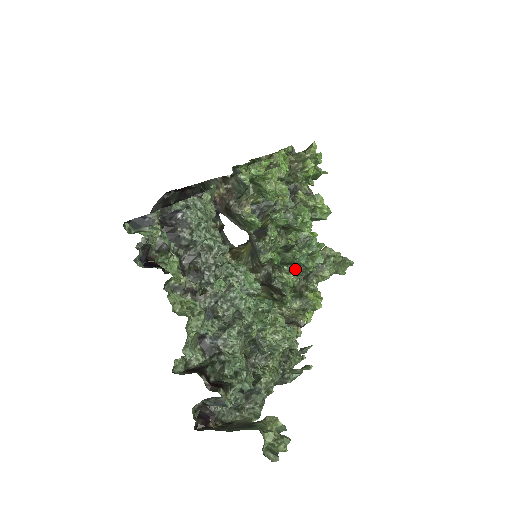
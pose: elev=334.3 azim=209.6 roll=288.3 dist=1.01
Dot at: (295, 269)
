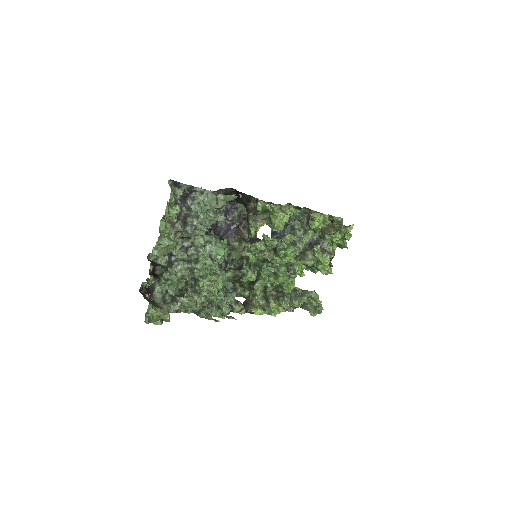
Dot at: occluded
